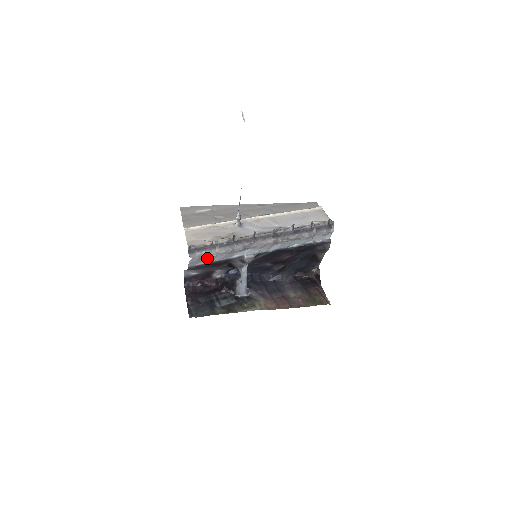
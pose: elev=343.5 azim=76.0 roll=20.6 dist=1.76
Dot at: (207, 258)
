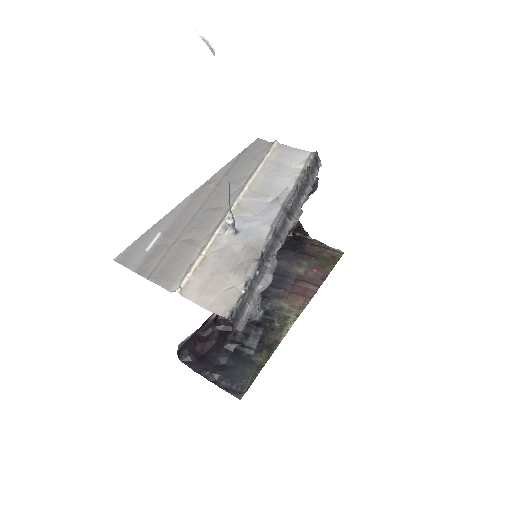
Dot at: occluded
